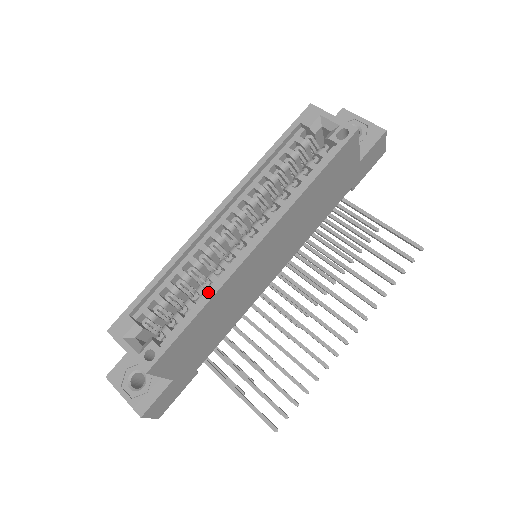
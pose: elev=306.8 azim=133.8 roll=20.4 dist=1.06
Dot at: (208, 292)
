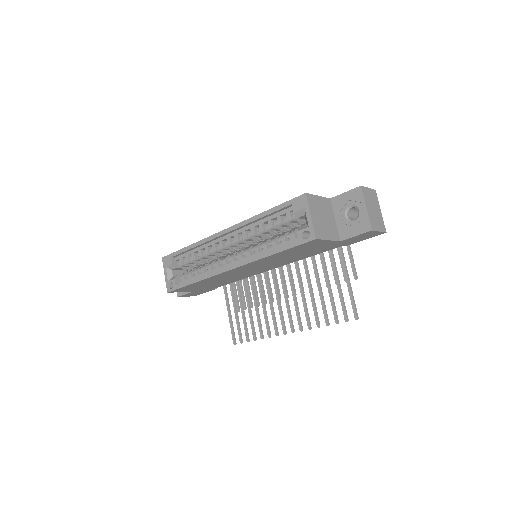
Dot at: (201, 276)
